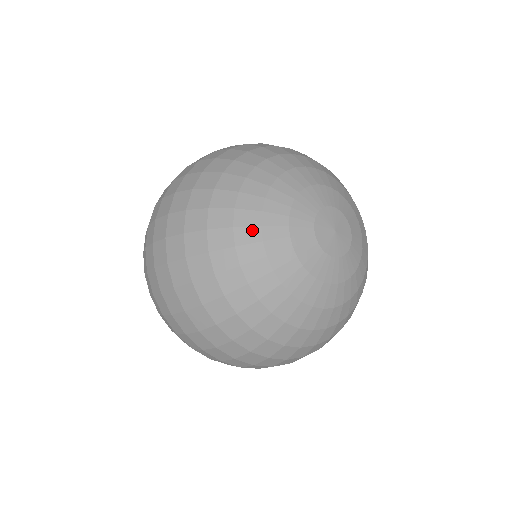
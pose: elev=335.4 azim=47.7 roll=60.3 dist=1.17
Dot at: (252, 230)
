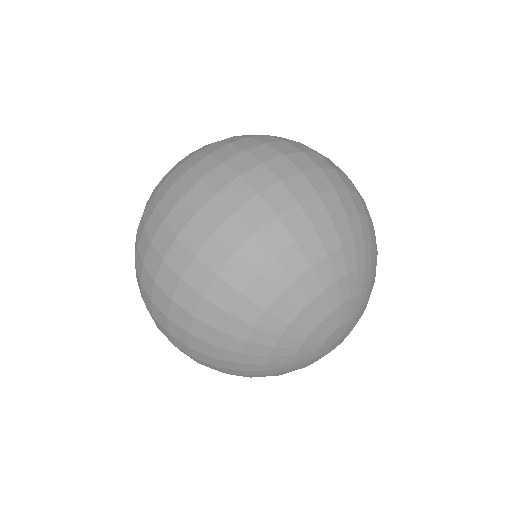
Dot at: (280, 323)
